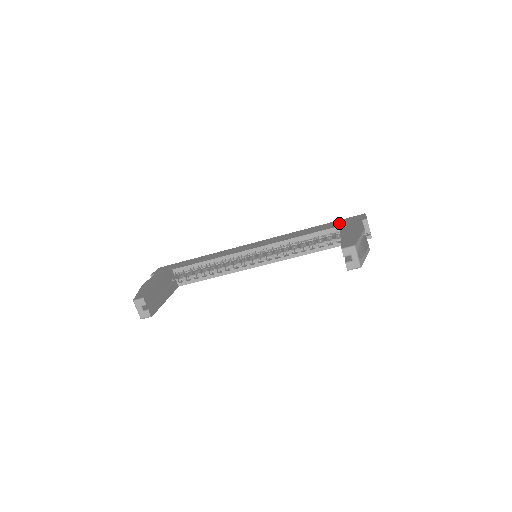
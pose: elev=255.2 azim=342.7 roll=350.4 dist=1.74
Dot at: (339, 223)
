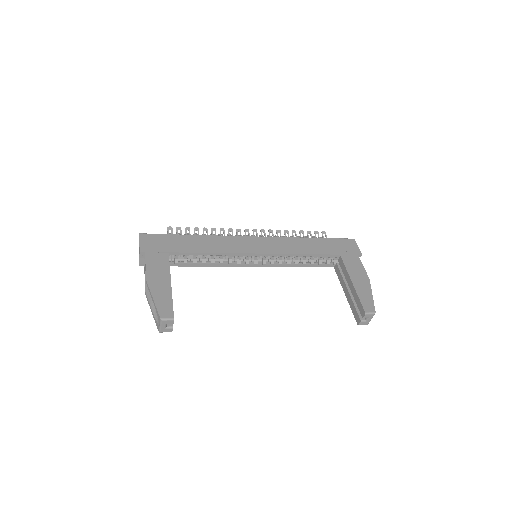
Dot at: (337, 247)
